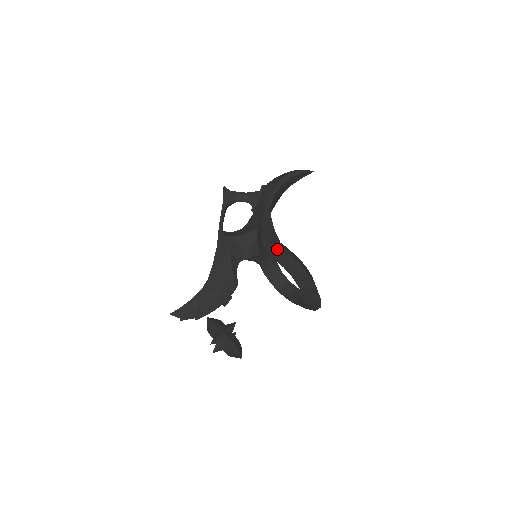
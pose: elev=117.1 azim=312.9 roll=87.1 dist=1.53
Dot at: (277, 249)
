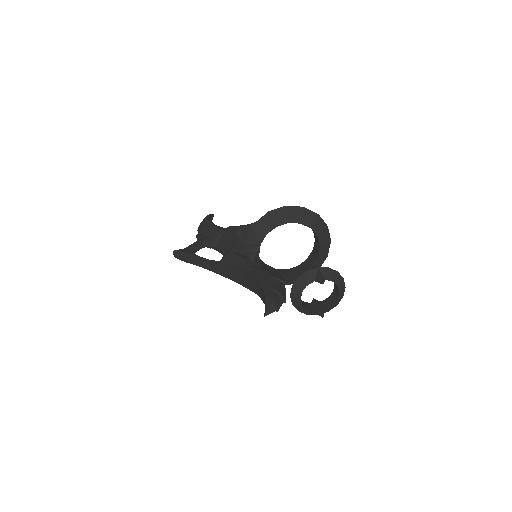
Dot at: (272, 216)
